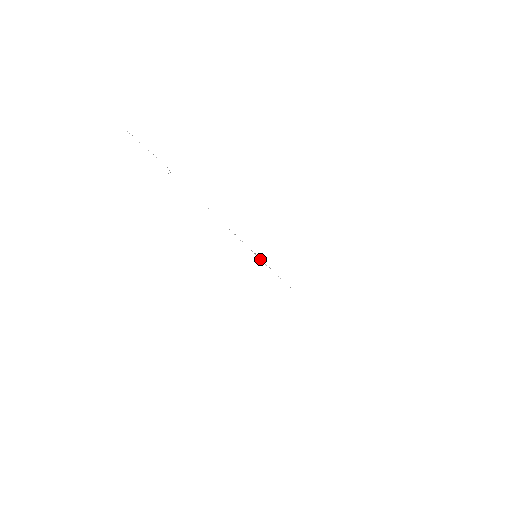
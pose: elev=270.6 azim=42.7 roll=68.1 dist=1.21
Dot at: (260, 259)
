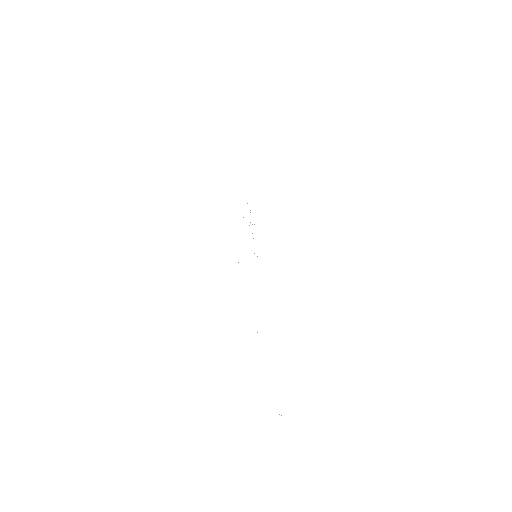
Dot at: occluded
